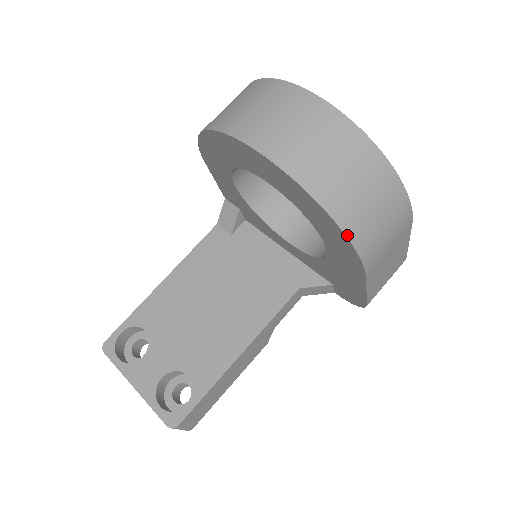
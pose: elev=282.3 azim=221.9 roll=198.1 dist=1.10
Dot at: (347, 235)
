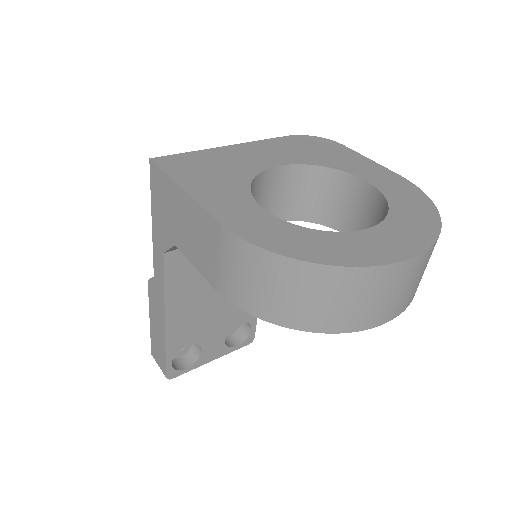
Dot at: occluded
